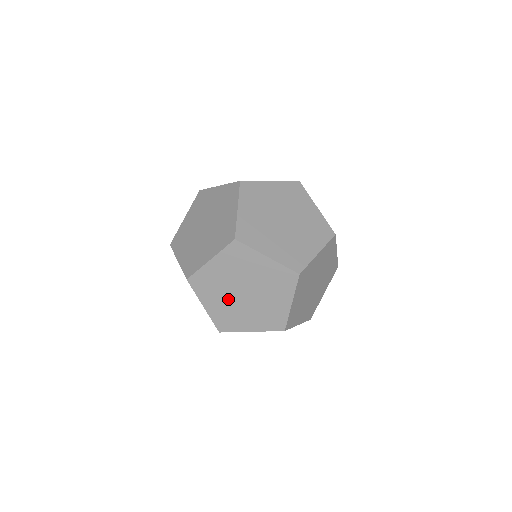
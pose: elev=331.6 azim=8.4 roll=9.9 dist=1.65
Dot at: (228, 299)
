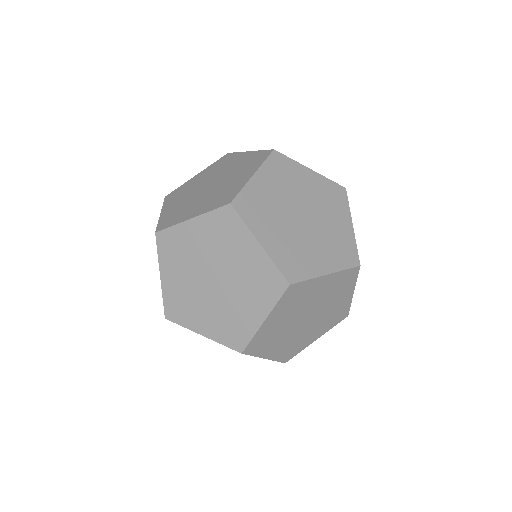
Dot at: (192, 279)
